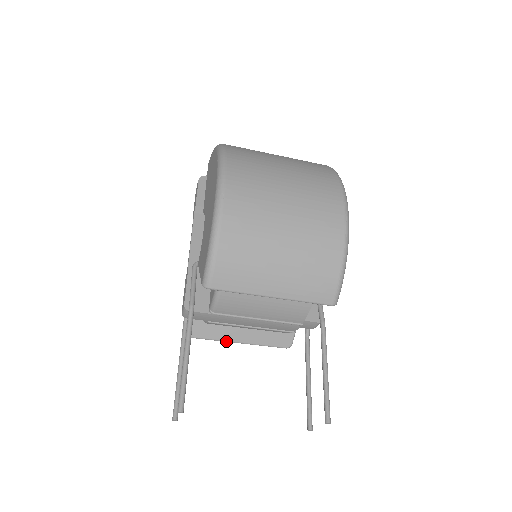
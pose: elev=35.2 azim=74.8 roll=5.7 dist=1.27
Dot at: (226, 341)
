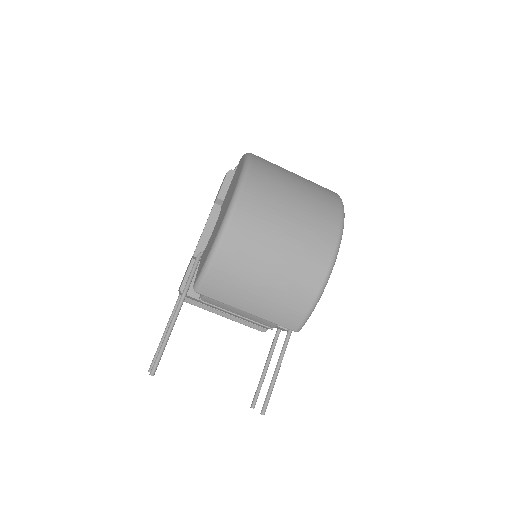
Dot at: (213, 312)
